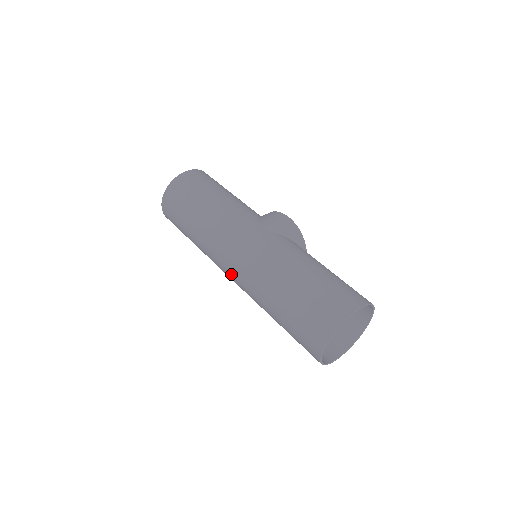
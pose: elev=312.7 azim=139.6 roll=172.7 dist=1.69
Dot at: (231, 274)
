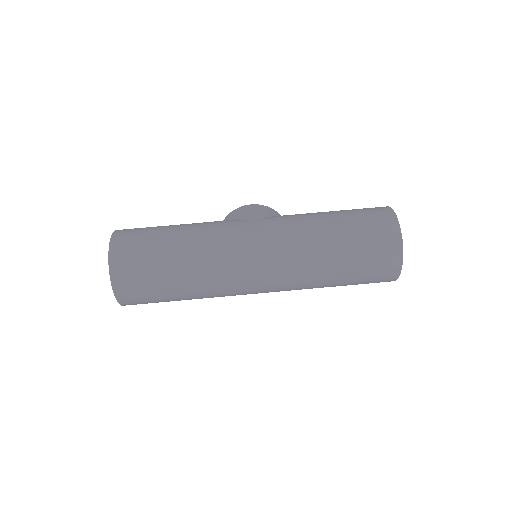
Dot at: (262, 280)
